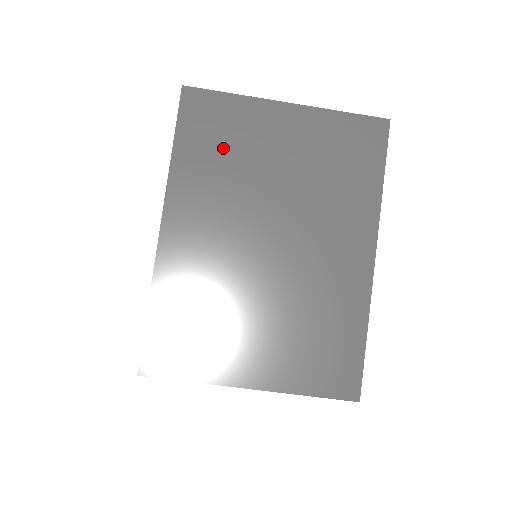
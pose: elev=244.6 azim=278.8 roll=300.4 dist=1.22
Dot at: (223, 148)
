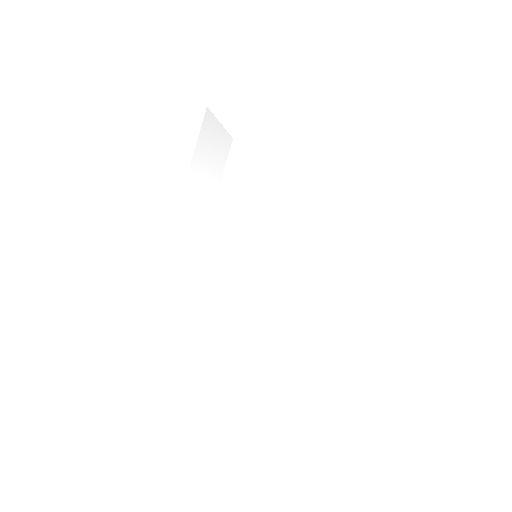
Dot at: occluded
